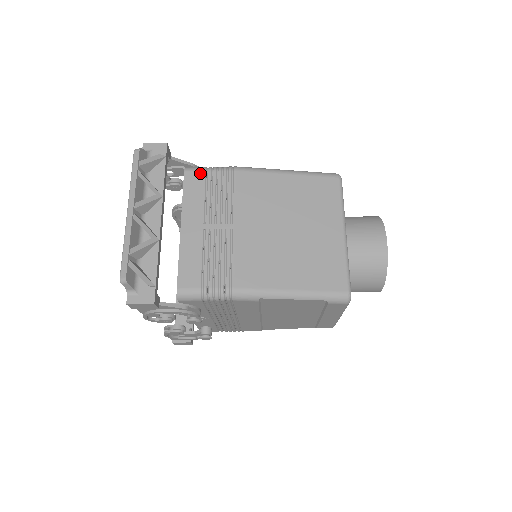
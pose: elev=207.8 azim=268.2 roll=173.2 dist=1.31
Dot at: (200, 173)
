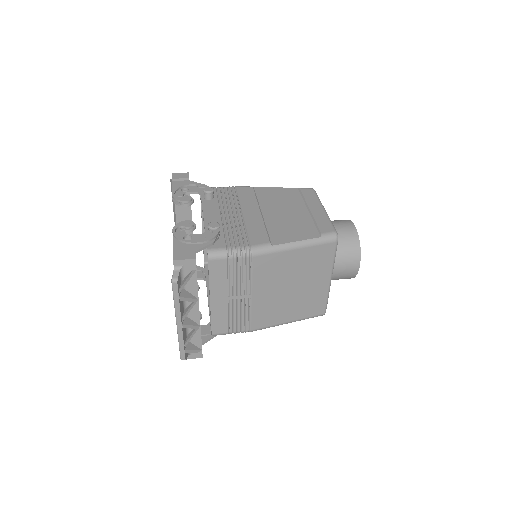
Dot at: (222, 261)
